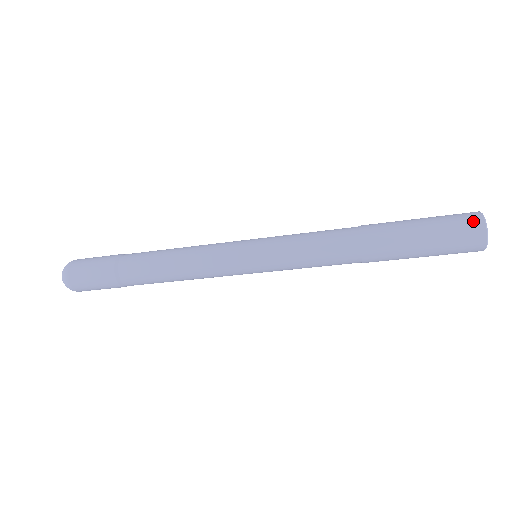
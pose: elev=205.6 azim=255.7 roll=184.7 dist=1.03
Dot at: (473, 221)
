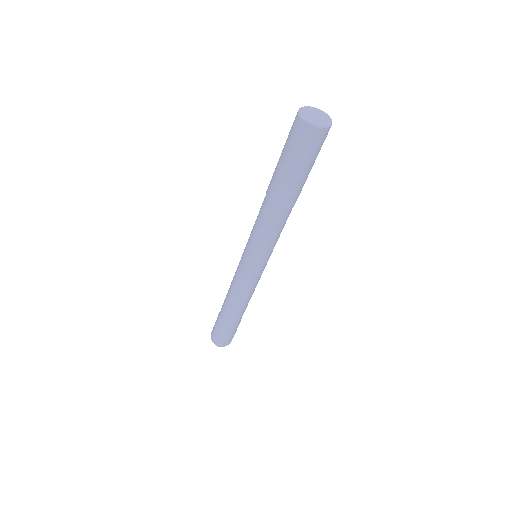
Dot at: occluded
